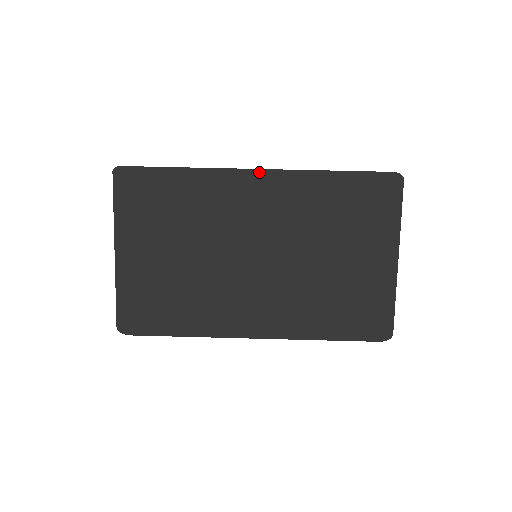
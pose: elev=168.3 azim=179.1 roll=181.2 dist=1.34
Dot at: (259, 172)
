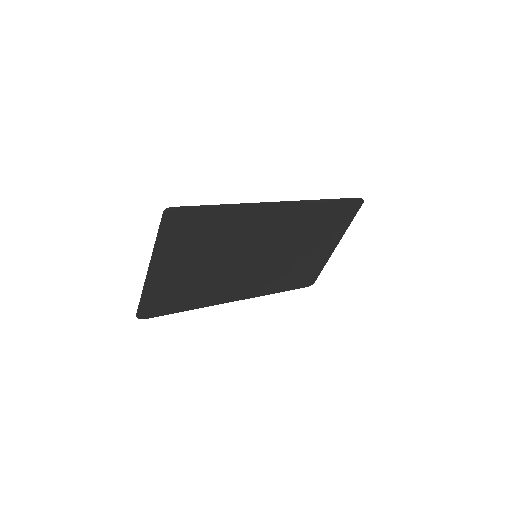
Dot at: (282, 205)
